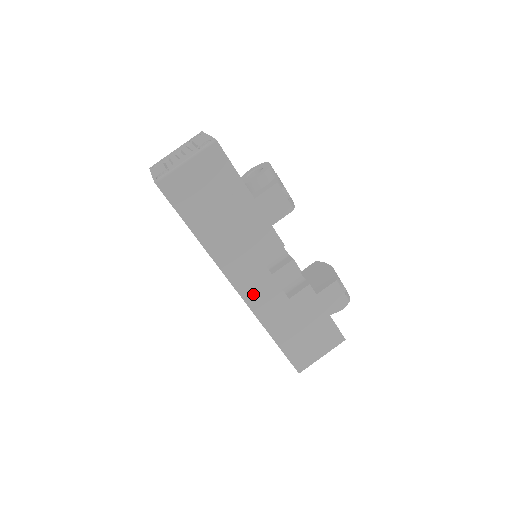
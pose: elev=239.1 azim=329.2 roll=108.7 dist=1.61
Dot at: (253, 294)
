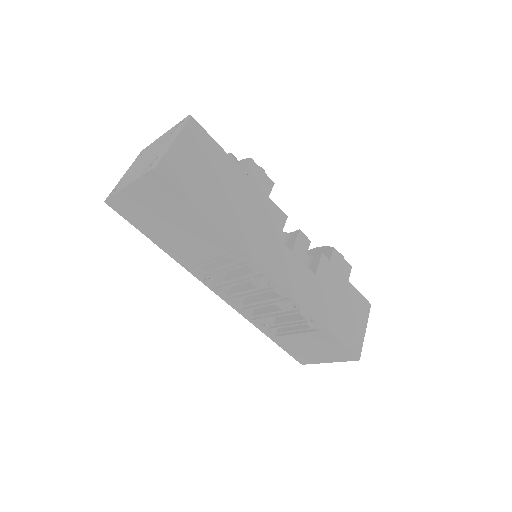
Dot at: (287, 279)
